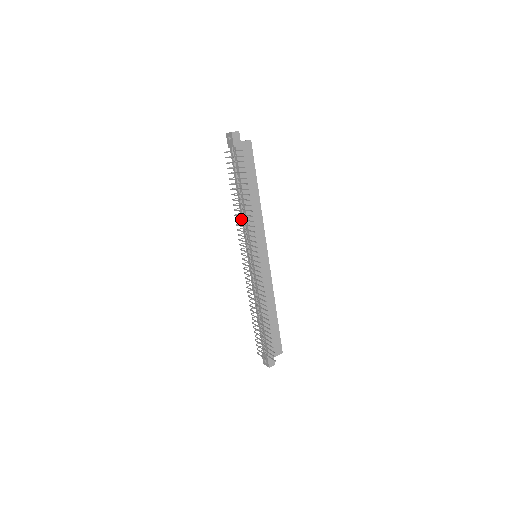
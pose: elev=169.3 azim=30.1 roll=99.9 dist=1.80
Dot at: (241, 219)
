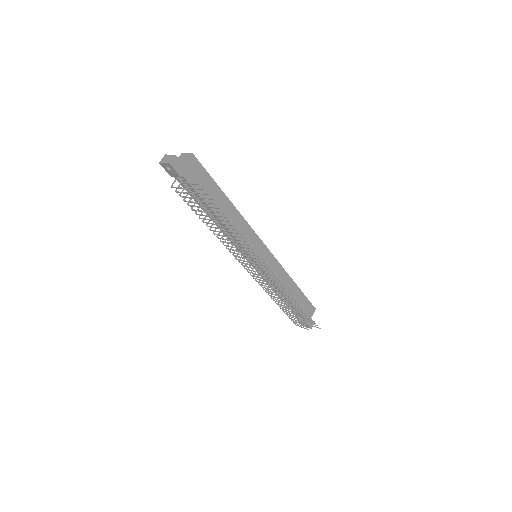
Dot at: (223, 234)
